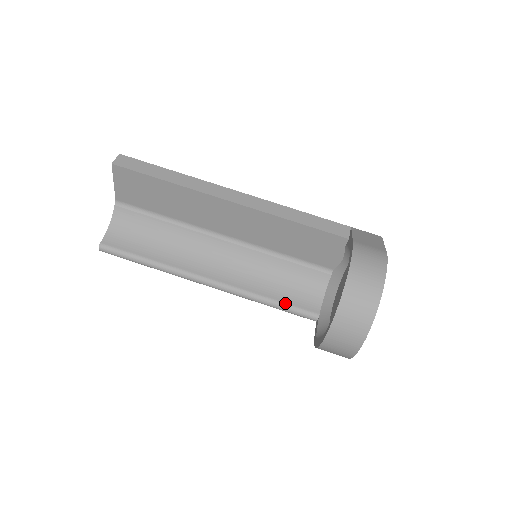
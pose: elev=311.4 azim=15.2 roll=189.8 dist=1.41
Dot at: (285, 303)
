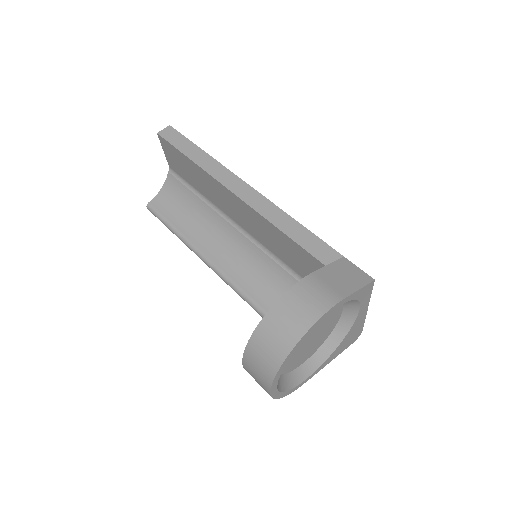
Dot at: occluded
